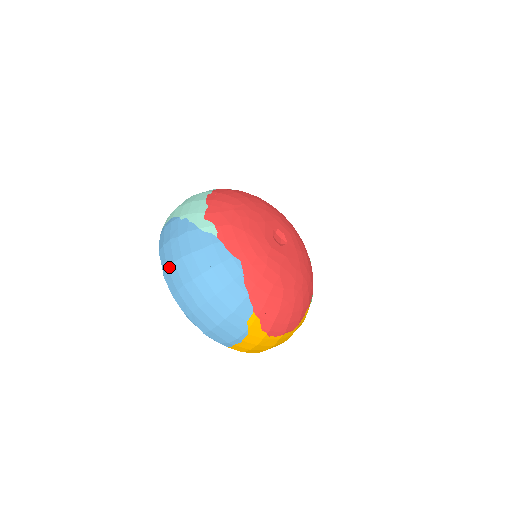
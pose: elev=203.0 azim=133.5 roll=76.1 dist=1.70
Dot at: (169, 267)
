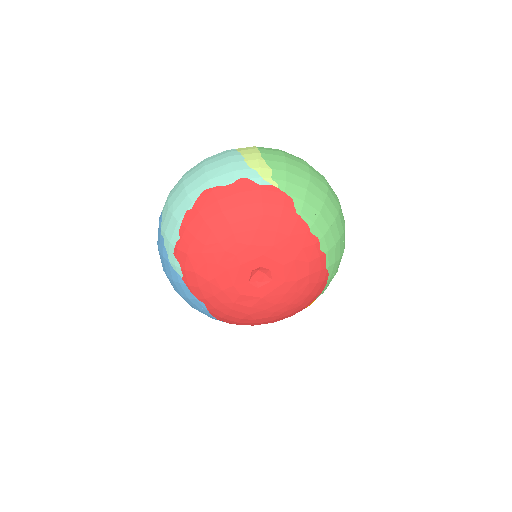
Dot at: occluded
